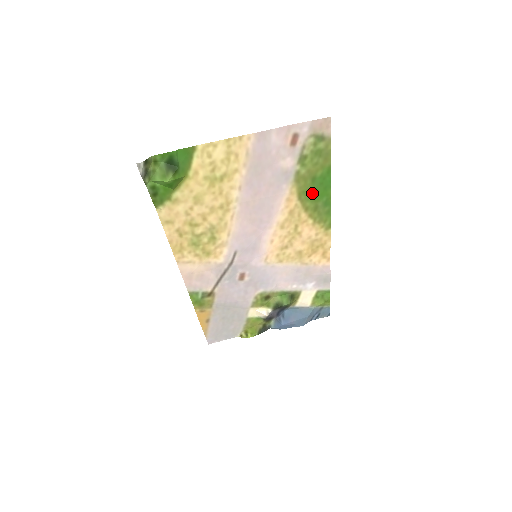
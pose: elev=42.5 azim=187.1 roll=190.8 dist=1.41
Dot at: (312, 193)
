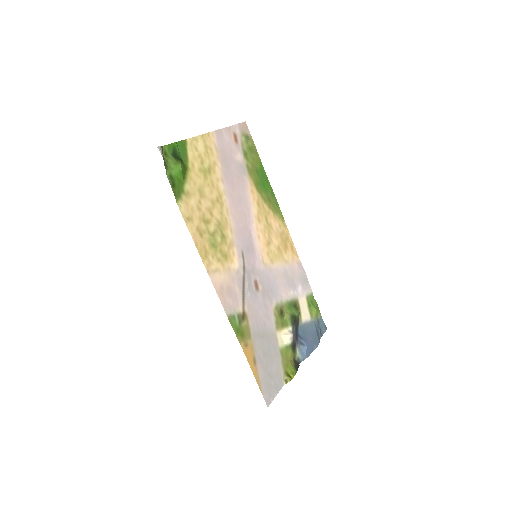
Dot at: (261, 185)
